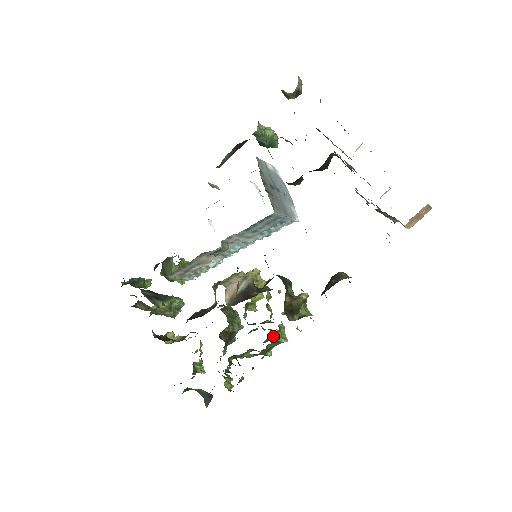
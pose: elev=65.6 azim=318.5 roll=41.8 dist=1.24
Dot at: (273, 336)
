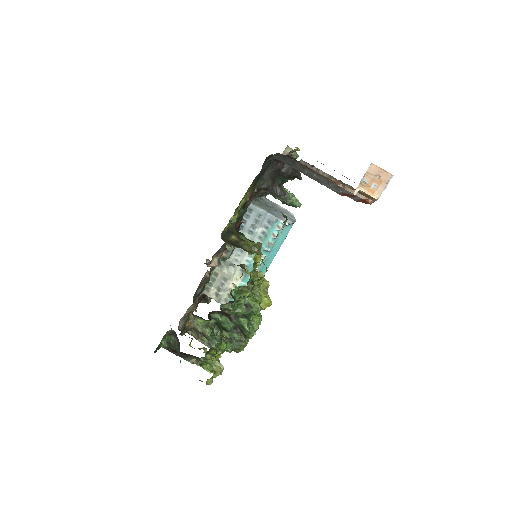
Dot at: (258, 316)
